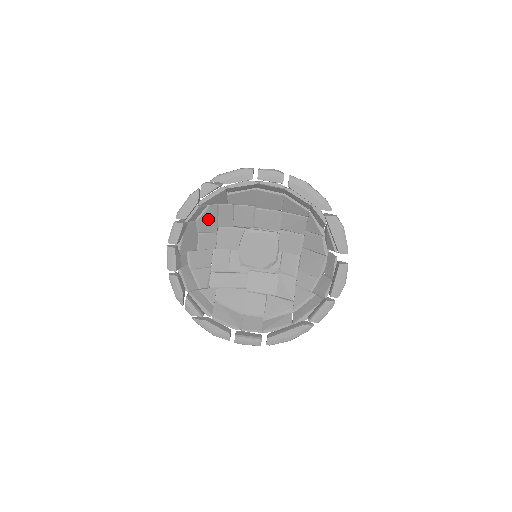
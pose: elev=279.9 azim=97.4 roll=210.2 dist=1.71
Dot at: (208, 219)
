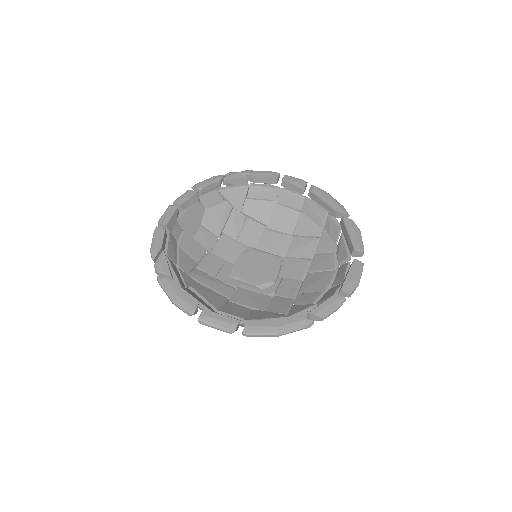
Dot at: (218, 215)
